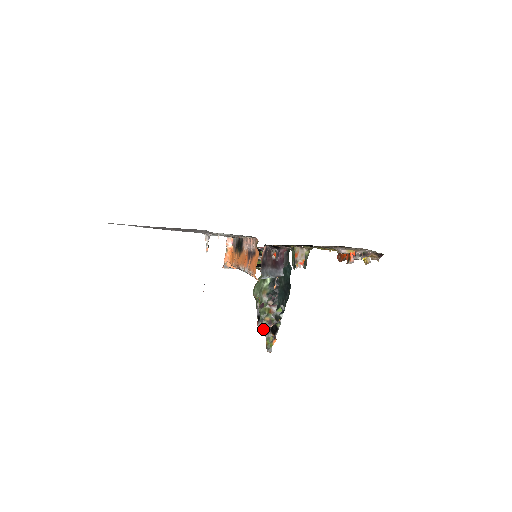
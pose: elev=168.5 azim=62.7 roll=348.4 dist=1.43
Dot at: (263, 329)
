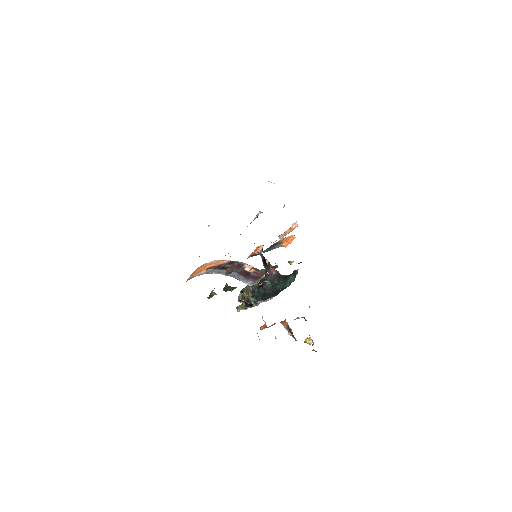
Dot at: (239, 296)
